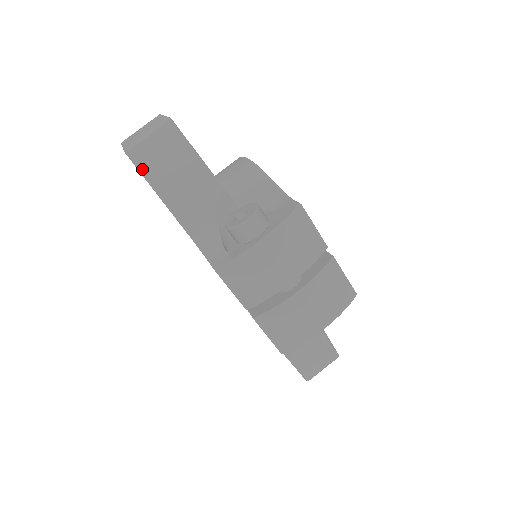
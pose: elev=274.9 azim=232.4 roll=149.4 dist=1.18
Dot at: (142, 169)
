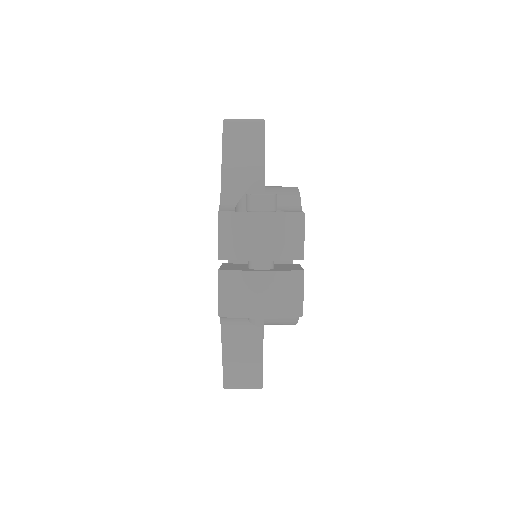
Dot at: (225, 134)
